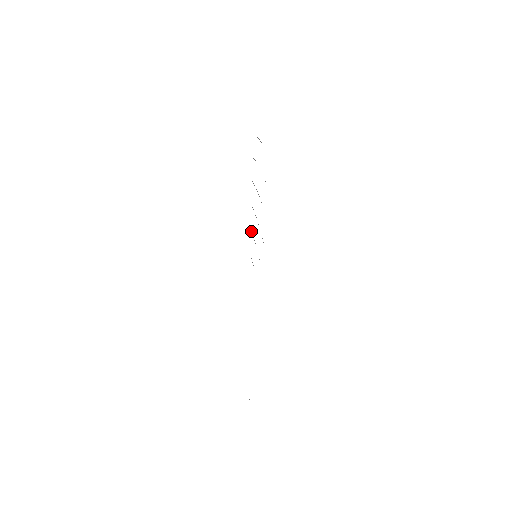
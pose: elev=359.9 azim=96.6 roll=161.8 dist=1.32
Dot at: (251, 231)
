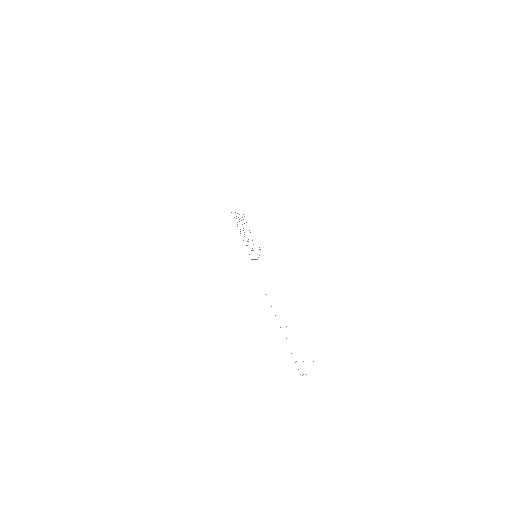
Dot at: occluded
